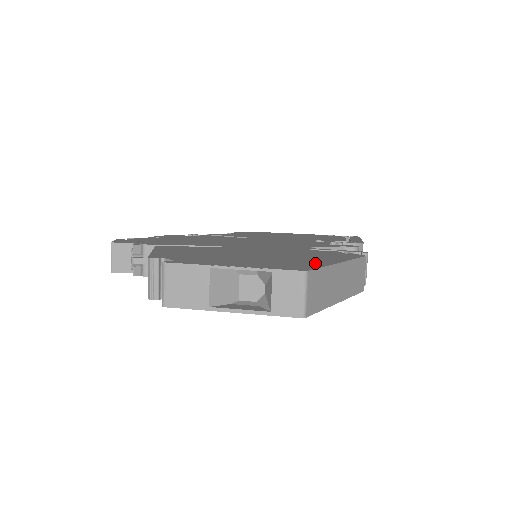
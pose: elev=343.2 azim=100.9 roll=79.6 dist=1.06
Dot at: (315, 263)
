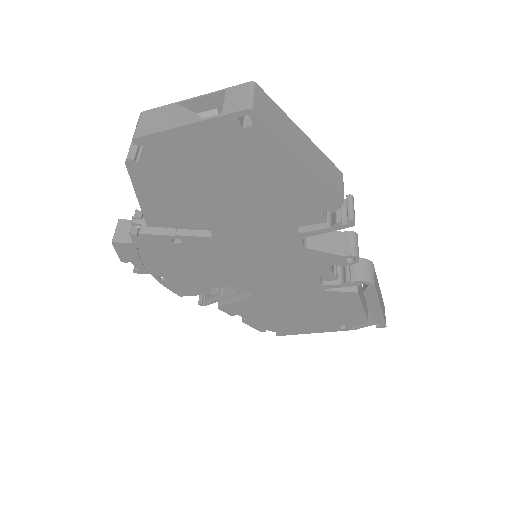
Dot at: occluded
